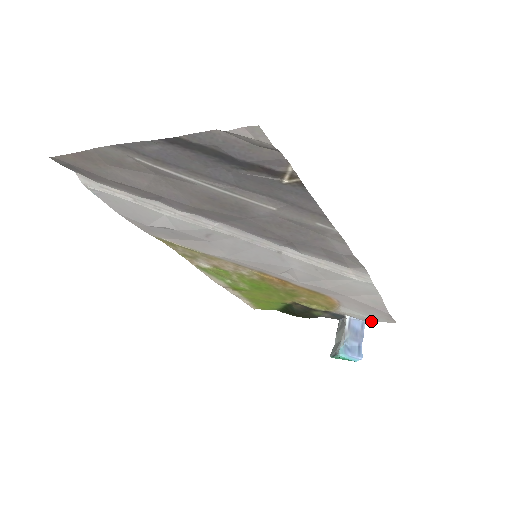
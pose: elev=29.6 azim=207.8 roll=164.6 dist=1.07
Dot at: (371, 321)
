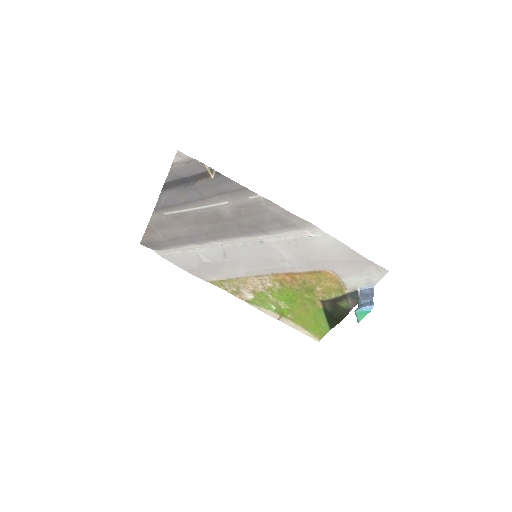
Dot at: (375, 283)
